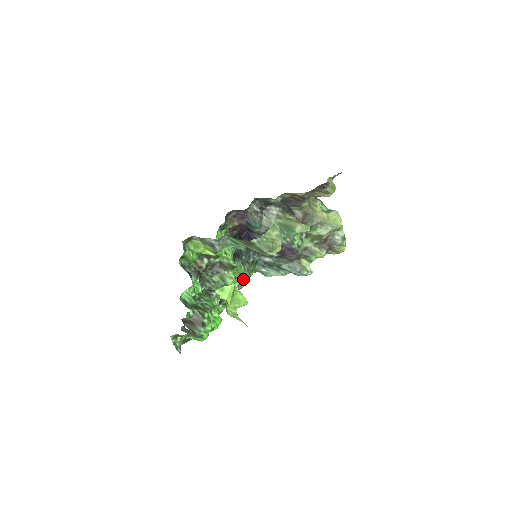
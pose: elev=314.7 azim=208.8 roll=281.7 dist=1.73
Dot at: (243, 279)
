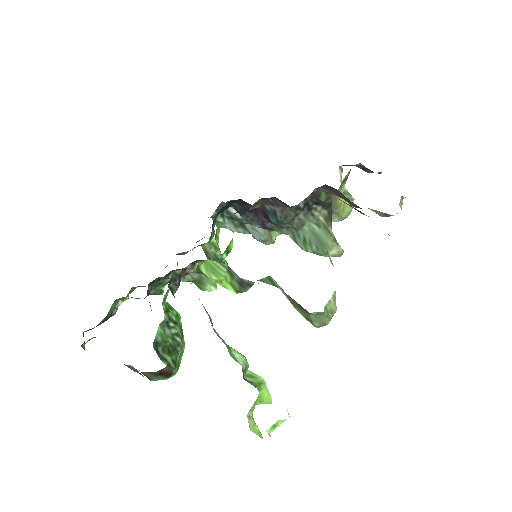
Dot at: occluded
